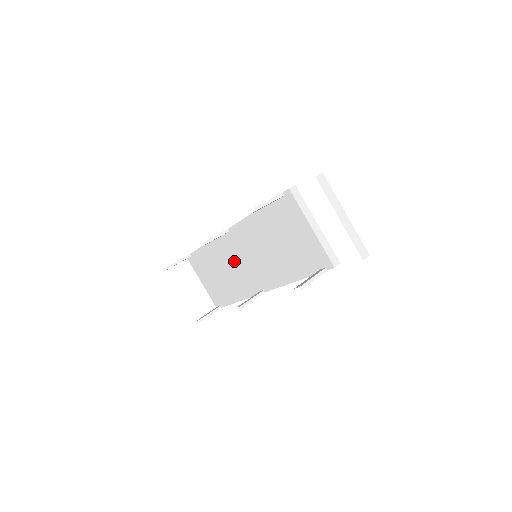
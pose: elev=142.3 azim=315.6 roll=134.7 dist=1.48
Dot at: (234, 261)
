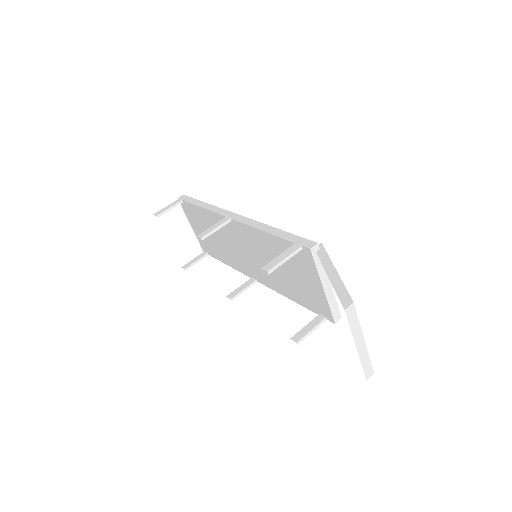
Dot at: (231, 241)
